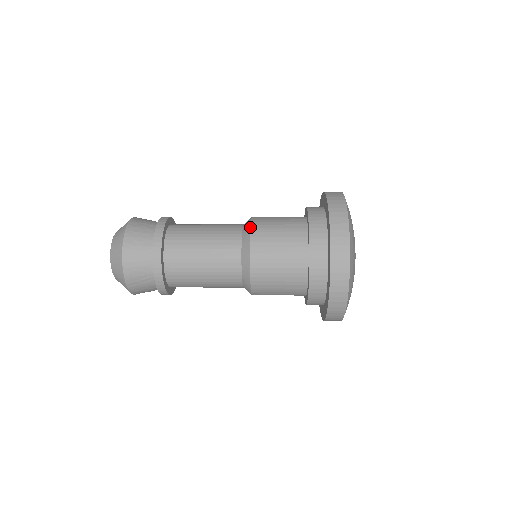
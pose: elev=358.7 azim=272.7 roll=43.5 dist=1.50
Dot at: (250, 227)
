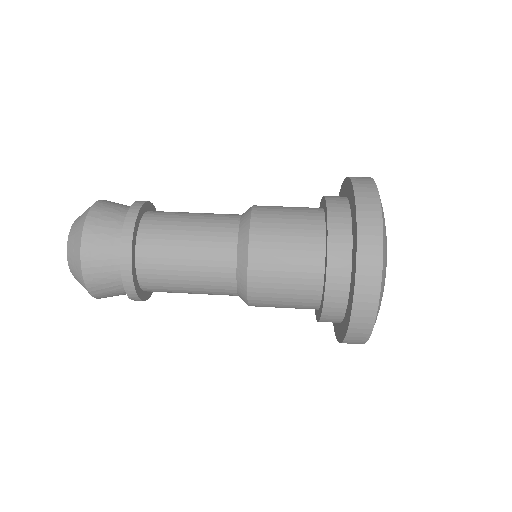
Dot at: (249, 226)
